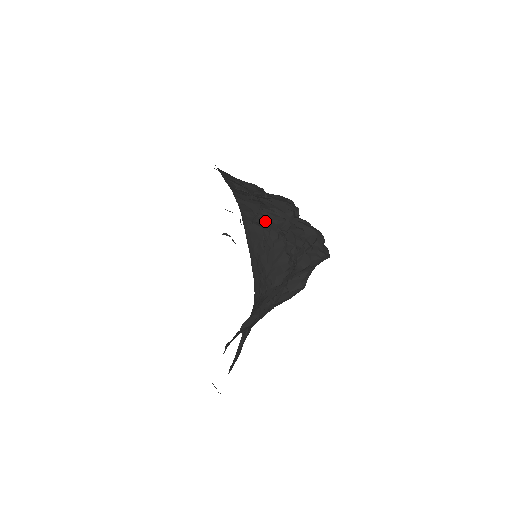
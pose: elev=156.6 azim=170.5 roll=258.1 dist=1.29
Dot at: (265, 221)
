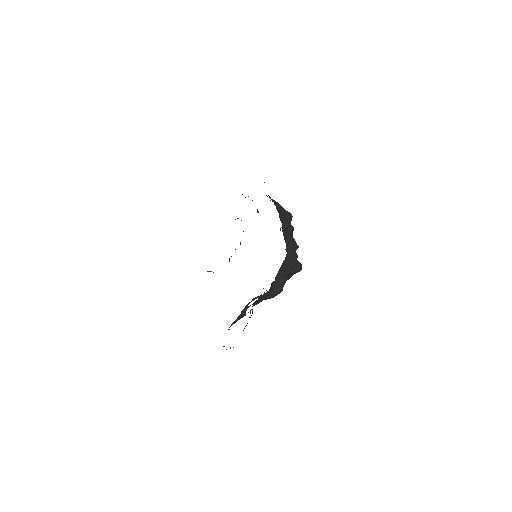
Dot at: occluded
